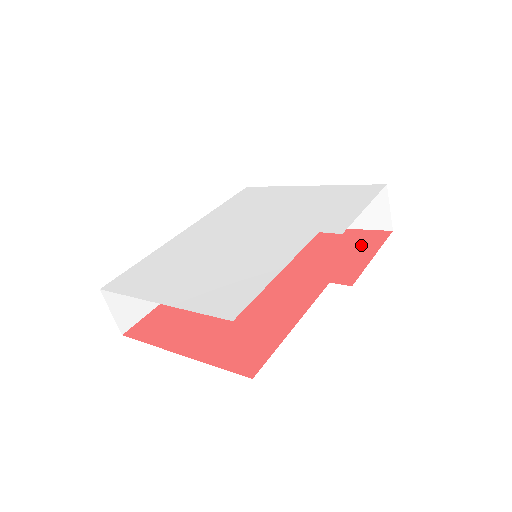
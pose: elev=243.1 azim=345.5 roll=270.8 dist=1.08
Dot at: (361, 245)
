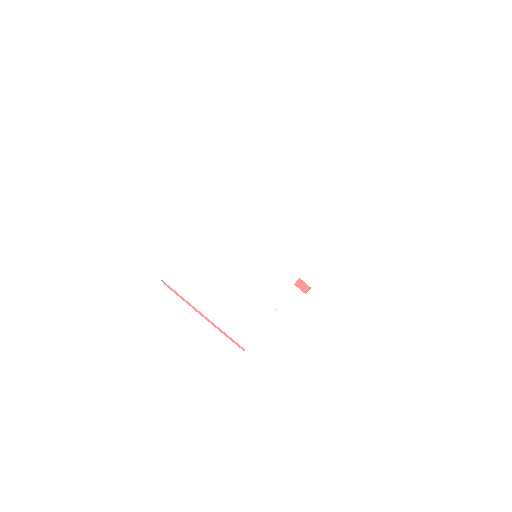
Dot at: occluded
